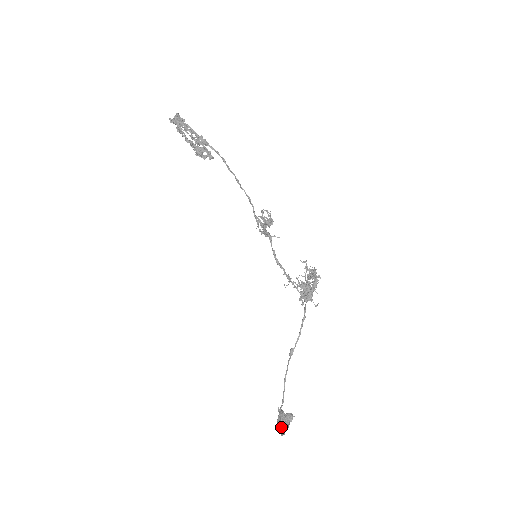
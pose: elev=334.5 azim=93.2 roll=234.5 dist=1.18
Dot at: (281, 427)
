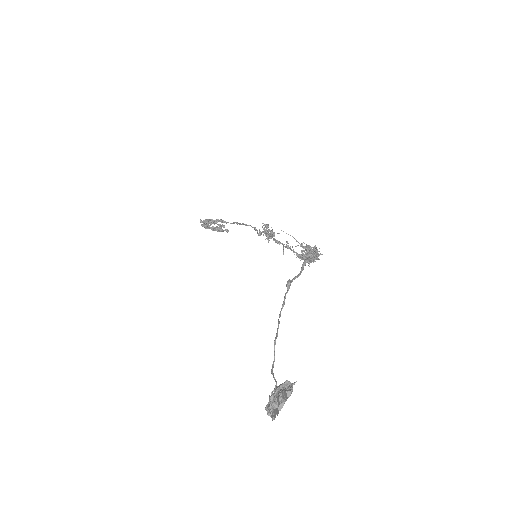
Dot at: (272, 400)
